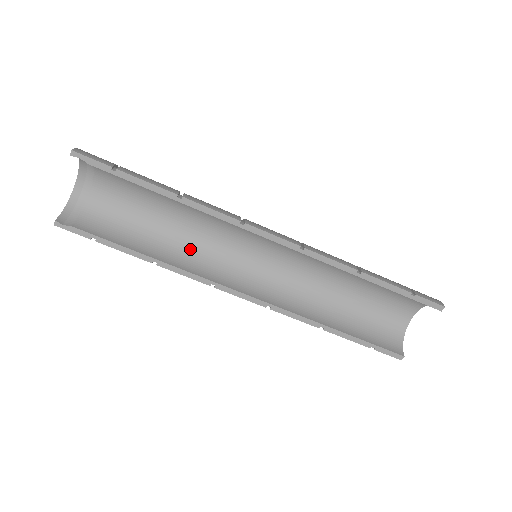
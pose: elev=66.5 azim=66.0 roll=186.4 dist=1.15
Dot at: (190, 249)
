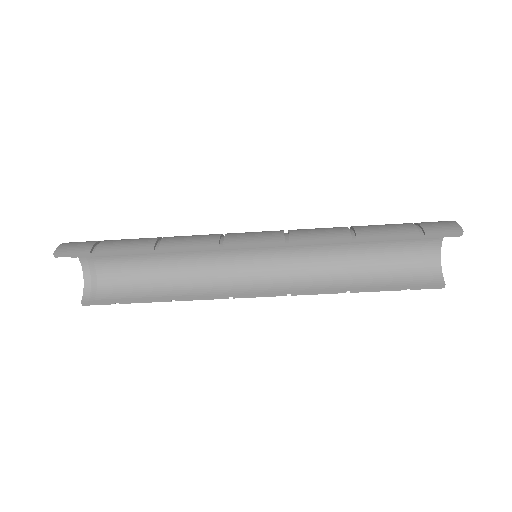
Dot at: (198, 273)
